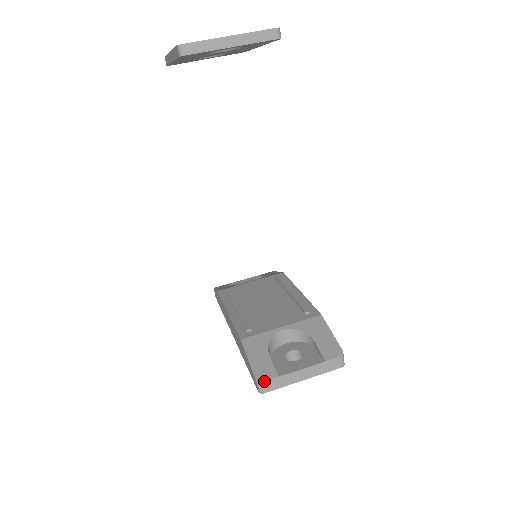
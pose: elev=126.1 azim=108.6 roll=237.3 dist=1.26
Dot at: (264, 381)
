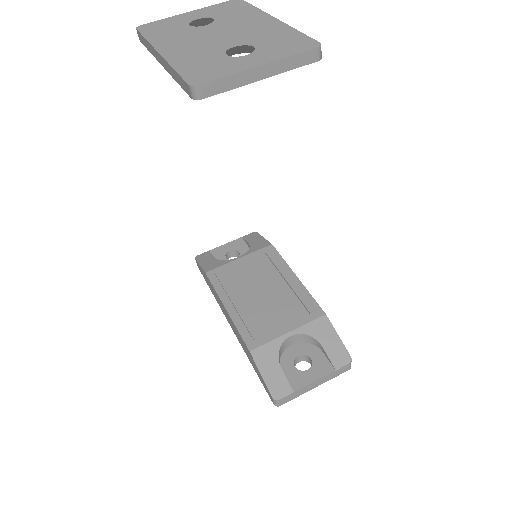
Dot at: (281, 399)
